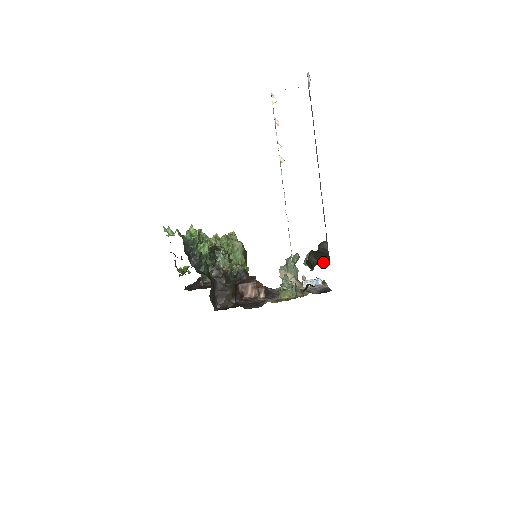
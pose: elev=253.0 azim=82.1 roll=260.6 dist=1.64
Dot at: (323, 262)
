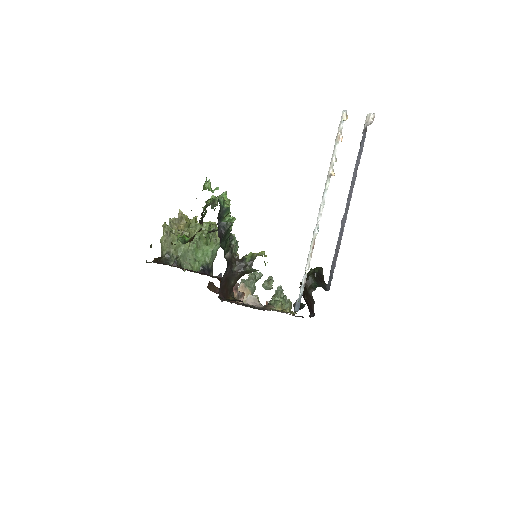
Dot at: (323, 286)
